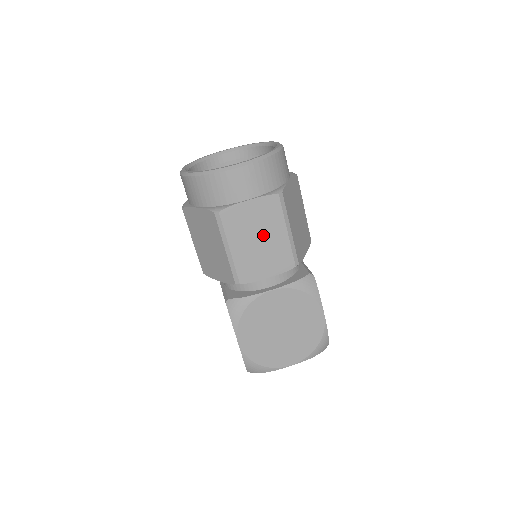
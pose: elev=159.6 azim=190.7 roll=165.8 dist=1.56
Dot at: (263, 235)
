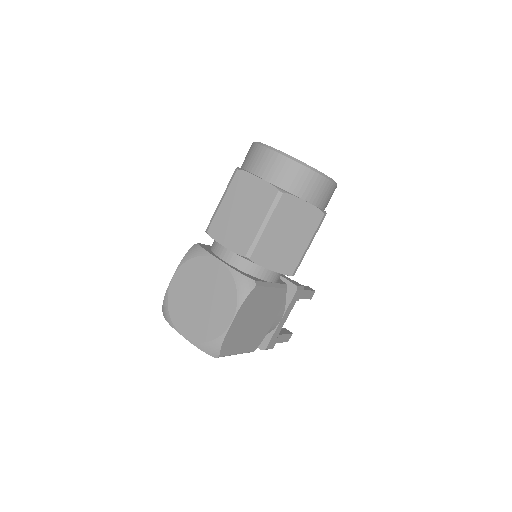
Dot at: (247, 211)
